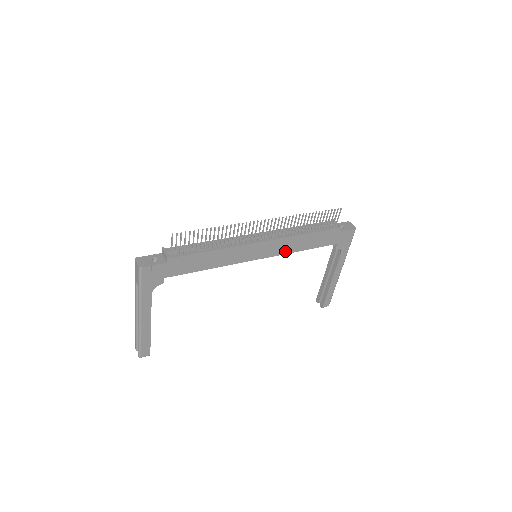
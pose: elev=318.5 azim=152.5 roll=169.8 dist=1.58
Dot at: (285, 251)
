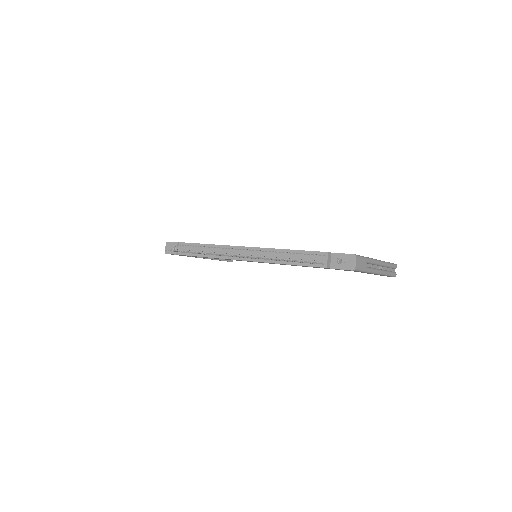
Dot at: occluded
